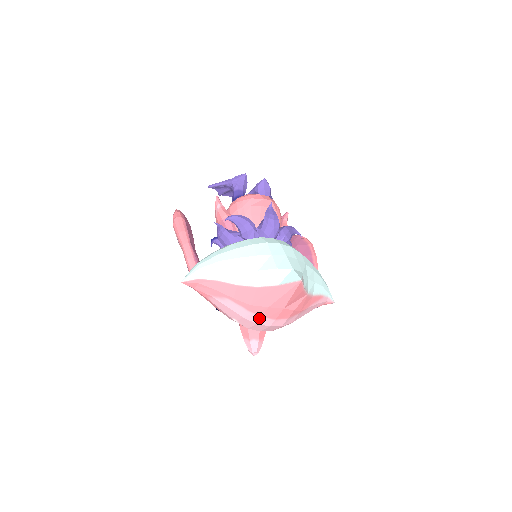
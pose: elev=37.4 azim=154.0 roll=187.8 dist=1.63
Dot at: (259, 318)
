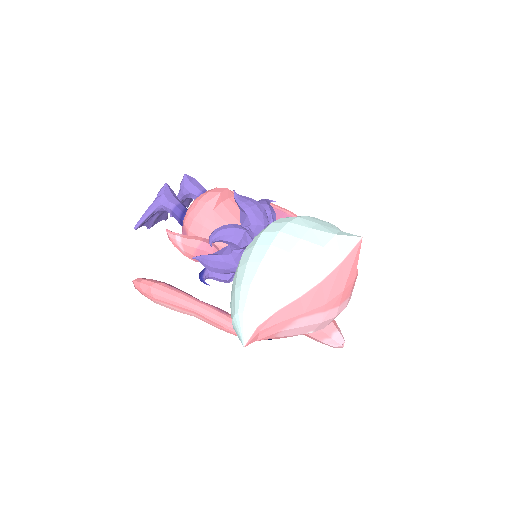
Dot at: (337, 309)
